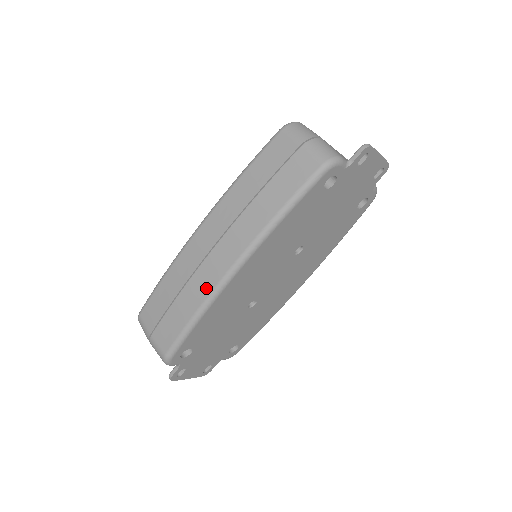
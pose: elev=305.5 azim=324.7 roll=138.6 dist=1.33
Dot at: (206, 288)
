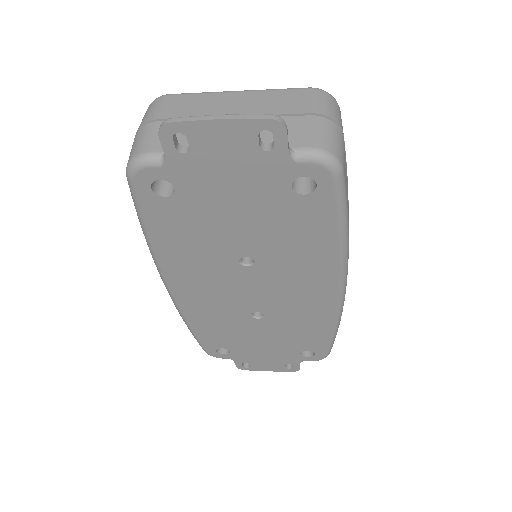
Dot at: occluded
